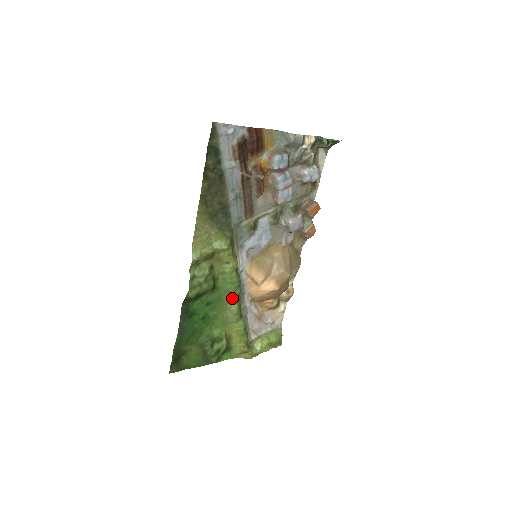
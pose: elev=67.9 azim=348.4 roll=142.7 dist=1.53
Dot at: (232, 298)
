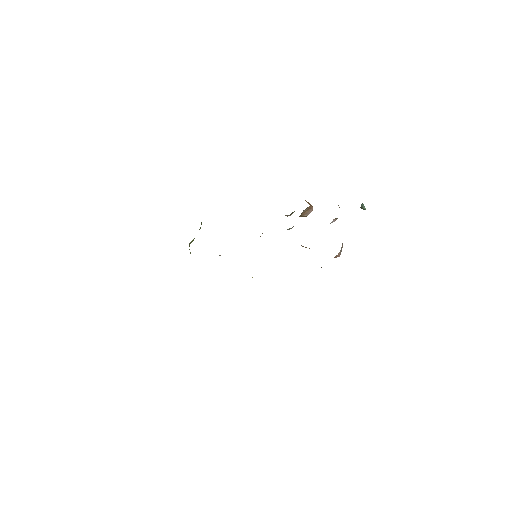
Dot at: occluded
